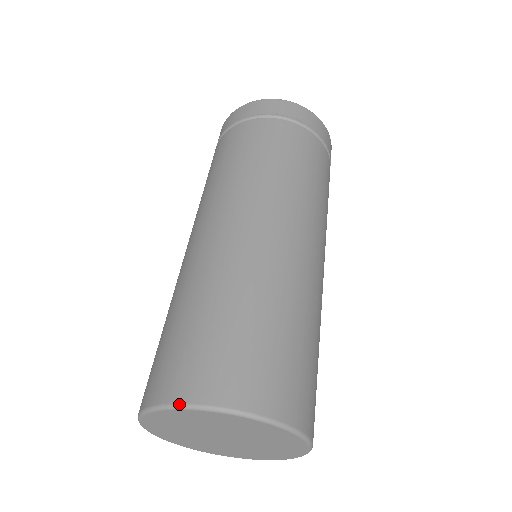
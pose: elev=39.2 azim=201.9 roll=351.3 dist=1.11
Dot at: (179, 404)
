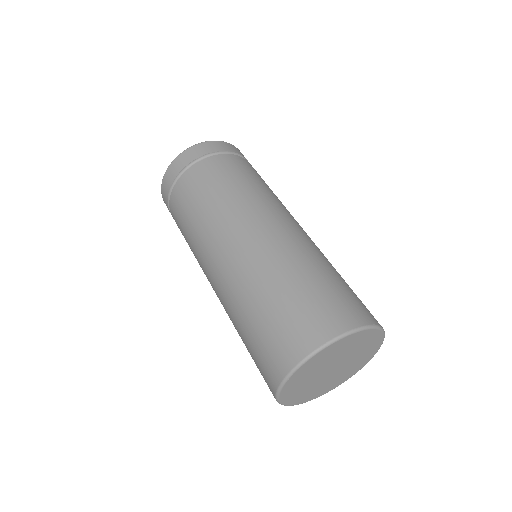
Dot at: (331, 340)
